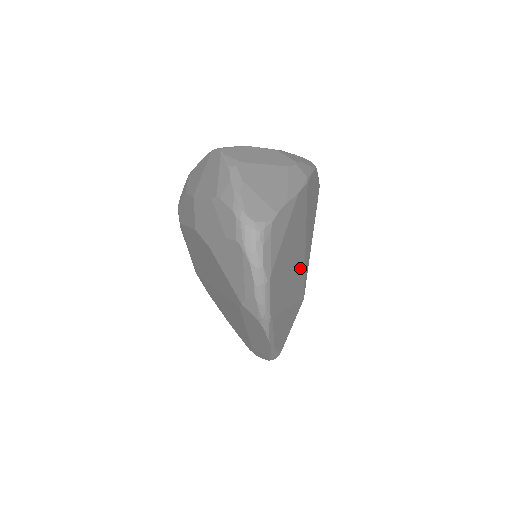
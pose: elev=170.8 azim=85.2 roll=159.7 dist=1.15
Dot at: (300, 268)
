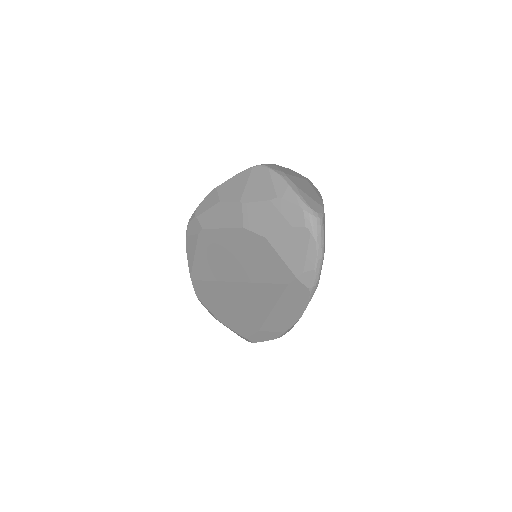
Dot at: occluded
